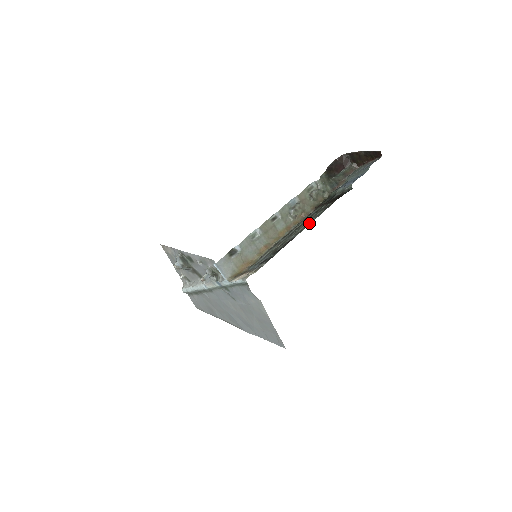
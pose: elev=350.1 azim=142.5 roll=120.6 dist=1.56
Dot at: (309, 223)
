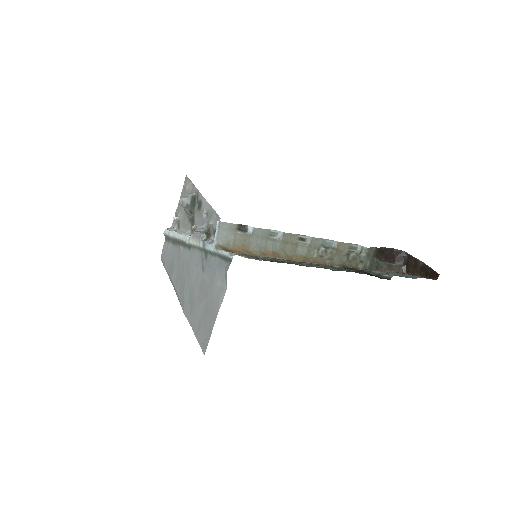
Dot at: (330, 269)
